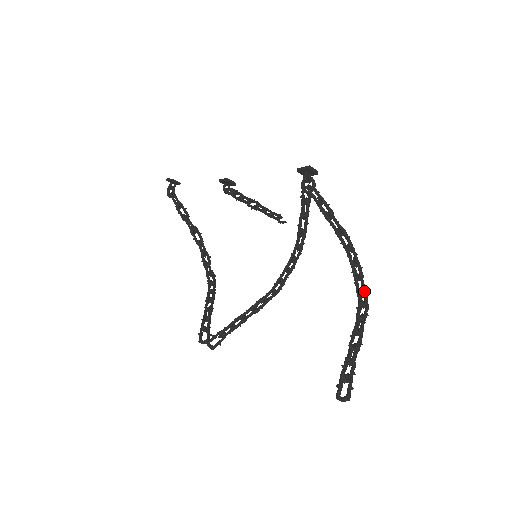
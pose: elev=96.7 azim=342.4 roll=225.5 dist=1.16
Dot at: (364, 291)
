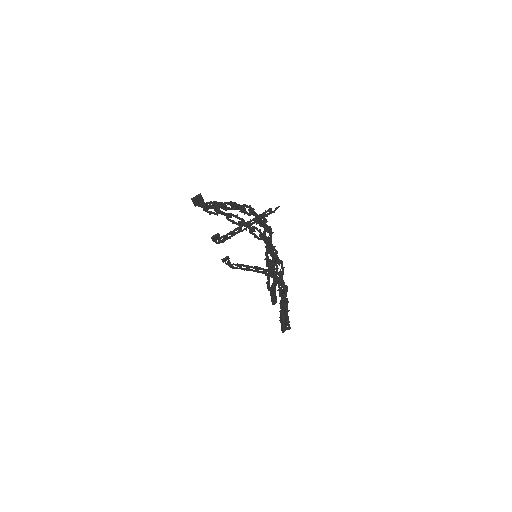
Dot at: (260, 223)
